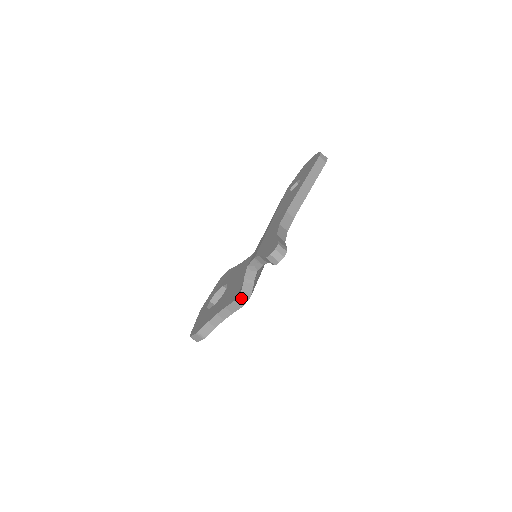
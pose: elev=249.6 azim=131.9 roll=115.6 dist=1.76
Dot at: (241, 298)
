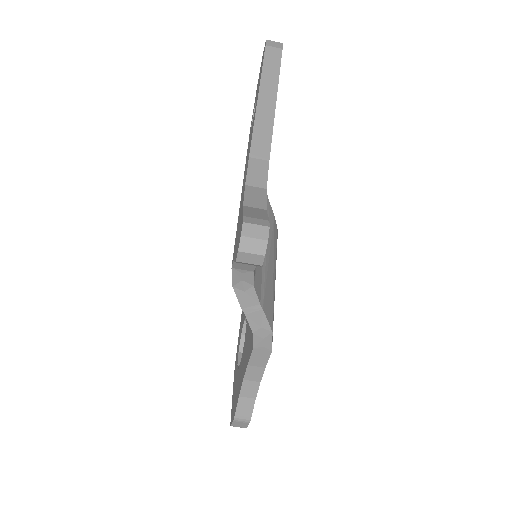
Dot at: (259, 341)
